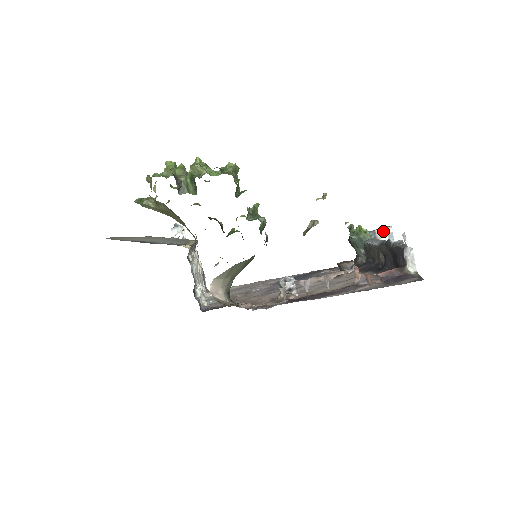
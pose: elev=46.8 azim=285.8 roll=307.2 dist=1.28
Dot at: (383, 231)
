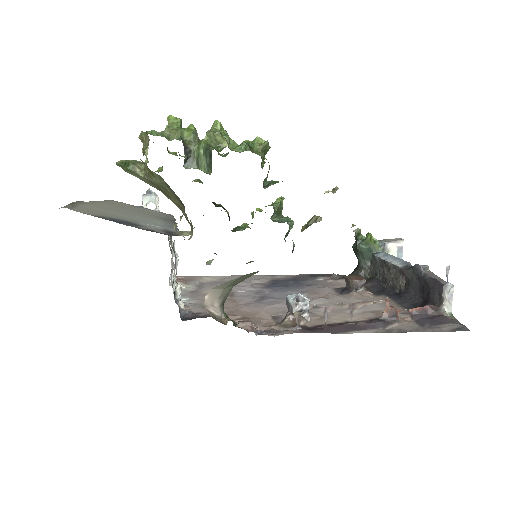
Dot at: (393, 244)
